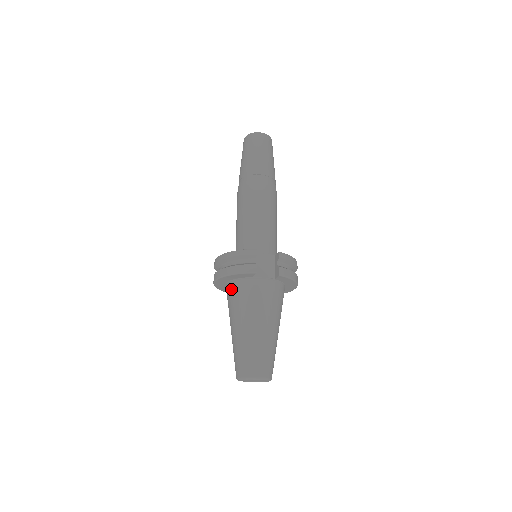
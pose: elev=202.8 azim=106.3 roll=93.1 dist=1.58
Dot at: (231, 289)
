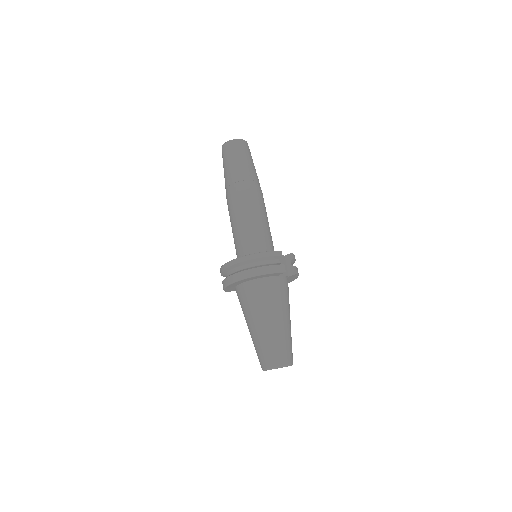
Dot at: (254, 287)
